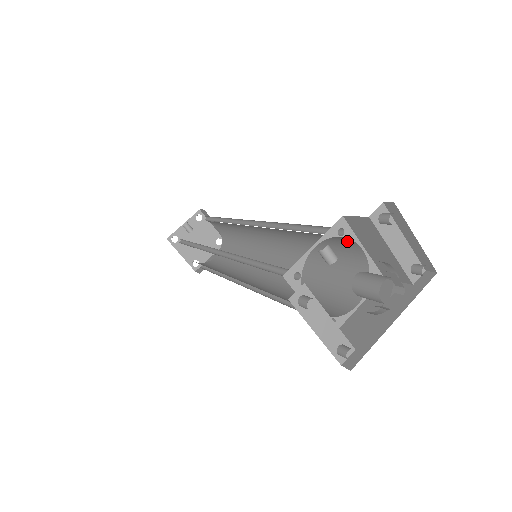
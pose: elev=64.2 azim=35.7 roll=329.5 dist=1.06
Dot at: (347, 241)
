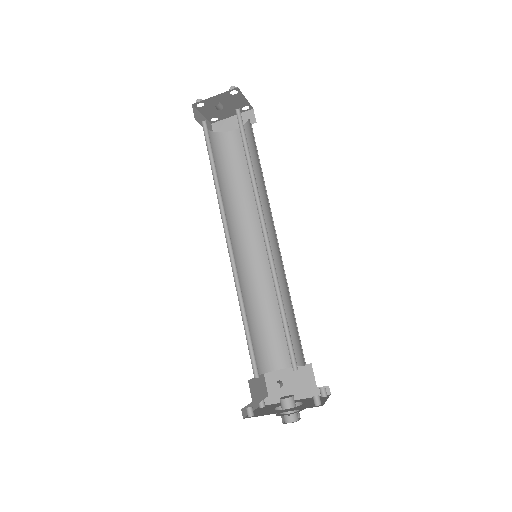
Dot at: occluded
